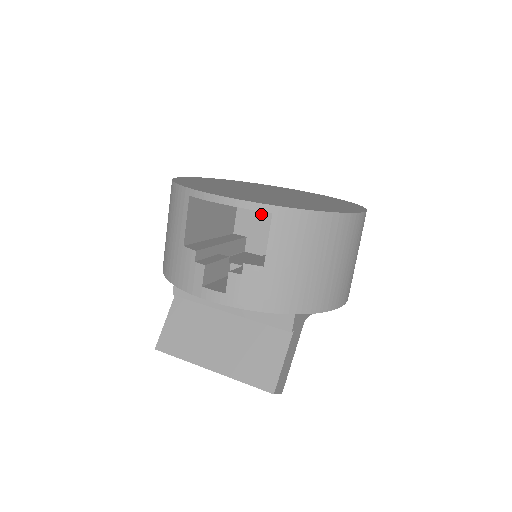
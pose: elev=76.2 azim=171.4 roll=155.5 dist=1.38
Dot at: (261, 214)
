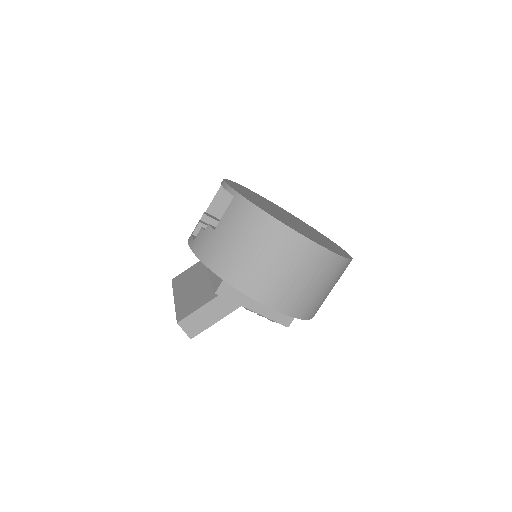
Dot at: occluded
